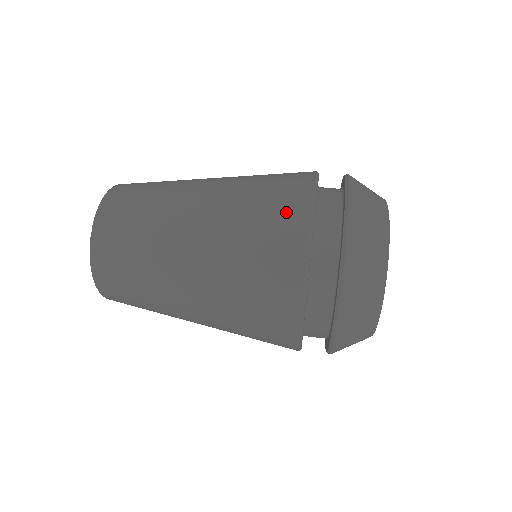
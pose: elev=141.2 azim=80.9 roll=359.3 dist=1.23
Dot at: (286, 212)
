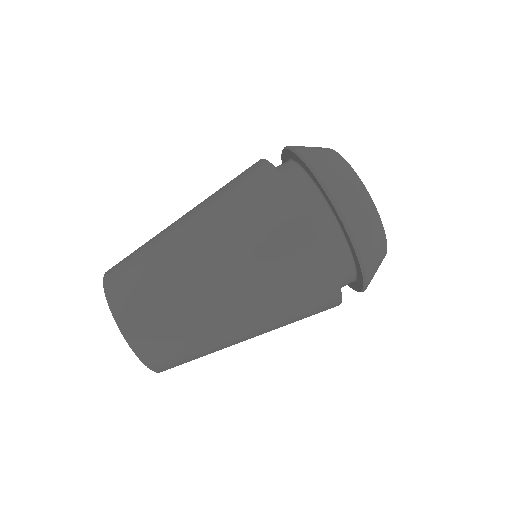
Dot at: (310, 278)
